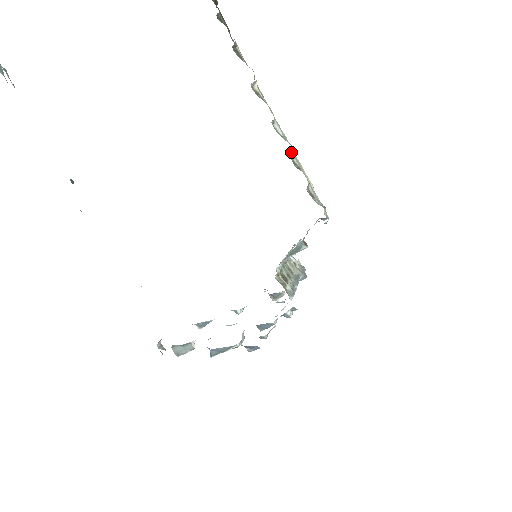
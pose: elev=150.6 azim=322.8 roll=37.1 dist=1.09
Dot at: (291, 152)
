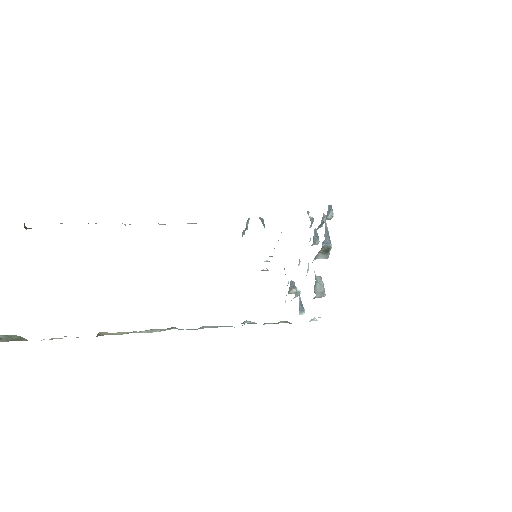
Dot at: occluded
